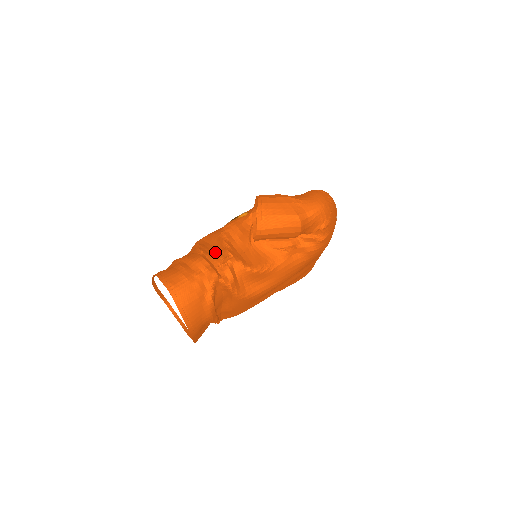
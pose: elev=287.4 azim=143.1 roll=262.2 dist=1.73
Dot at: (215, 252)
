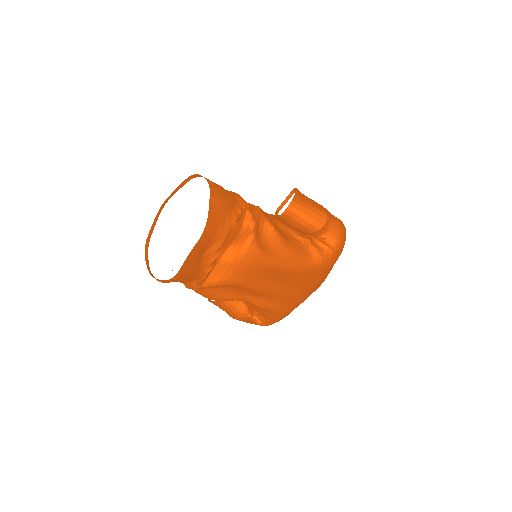
Dot at: occluded
